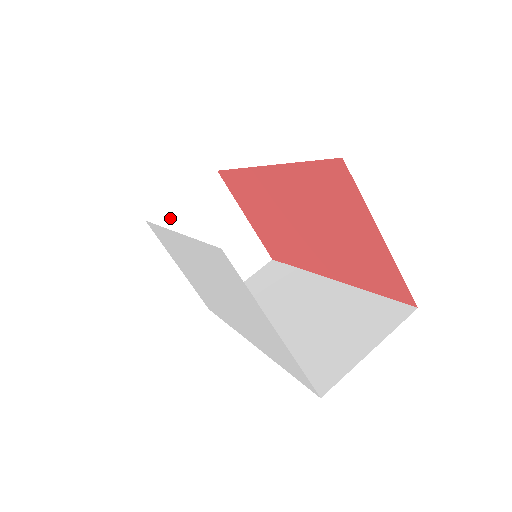
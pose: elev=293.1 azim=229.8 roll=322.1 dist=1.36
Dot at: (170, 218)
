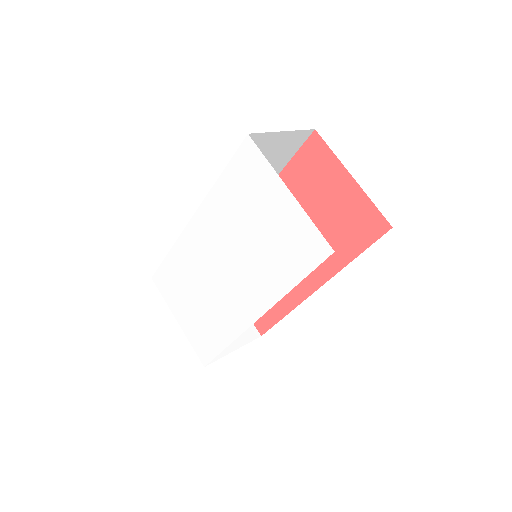
Dot at: occluded
